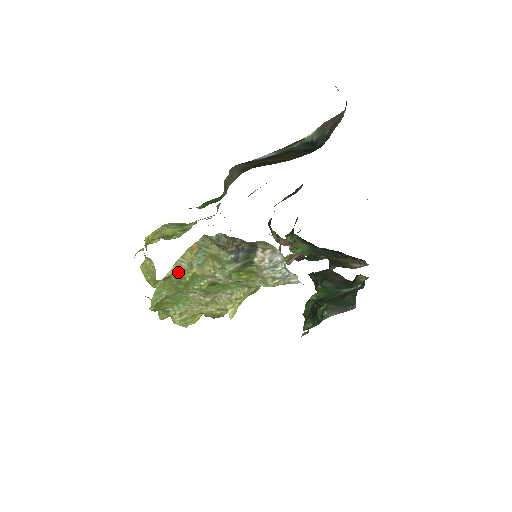
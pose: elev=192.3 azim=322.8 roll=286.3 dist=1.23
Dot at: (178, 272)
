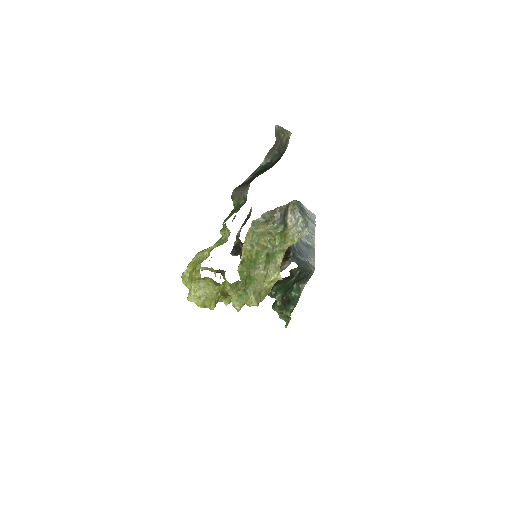
Dot at: (247, 254)
